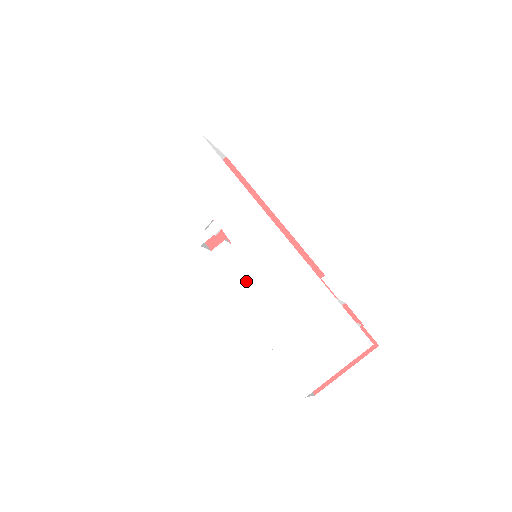
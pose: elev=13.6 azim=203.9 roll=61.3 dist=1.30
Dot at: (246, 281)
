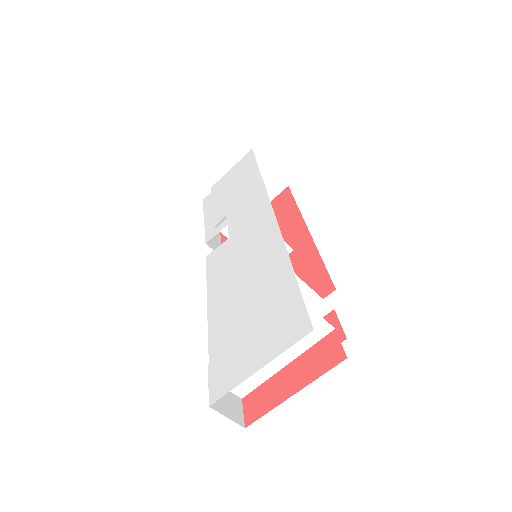
Dot at: (222, 269)
